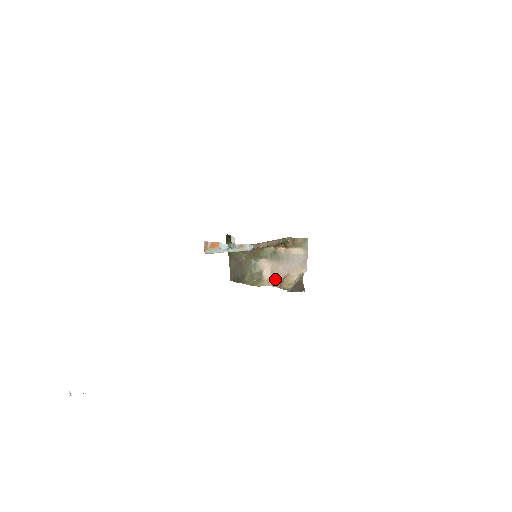
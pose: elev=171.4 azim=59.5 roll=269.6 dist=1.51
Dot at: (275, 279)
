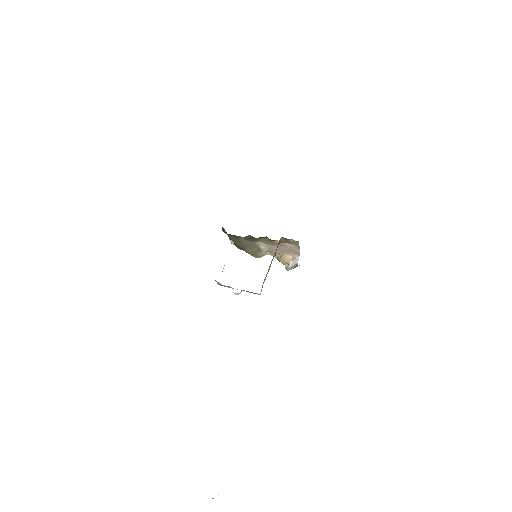
Dot at: (272, 252)
